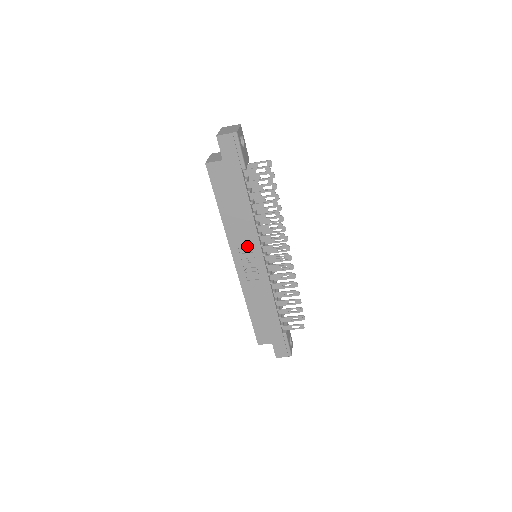
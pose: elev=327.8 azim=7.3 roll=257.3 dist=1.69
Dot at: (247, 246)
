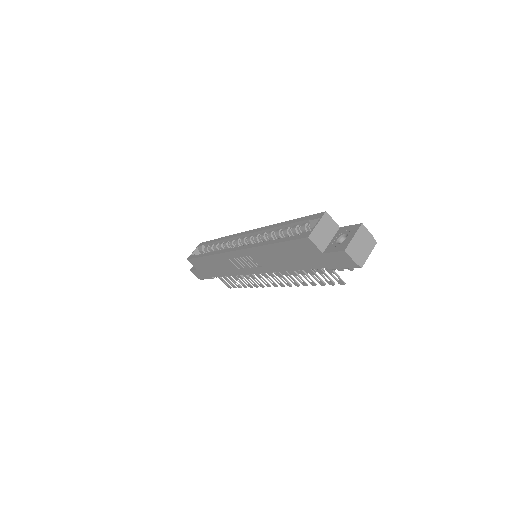
Dot at: (258, 262)
